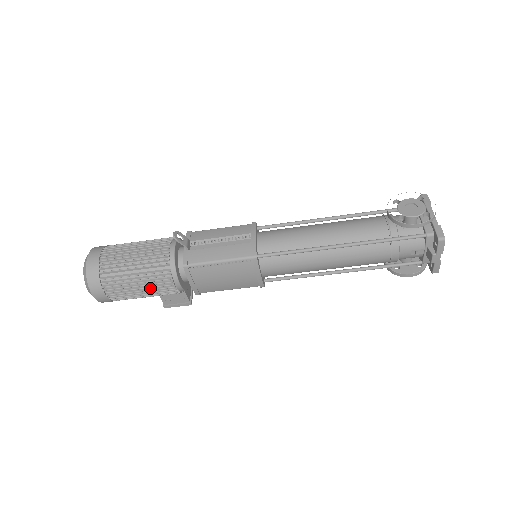
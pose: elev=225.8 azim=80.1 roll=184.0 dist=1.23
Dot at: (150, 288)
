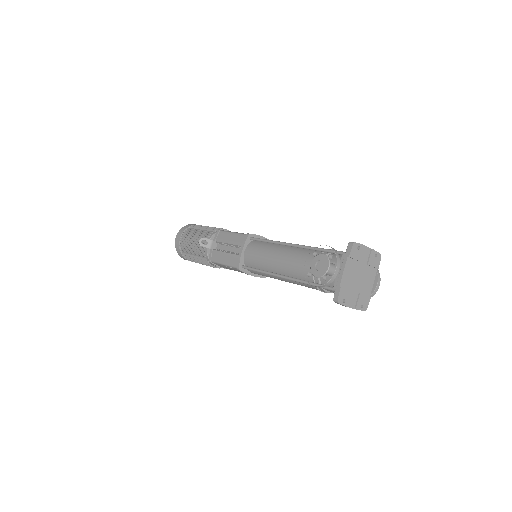
Dot at: occluded
